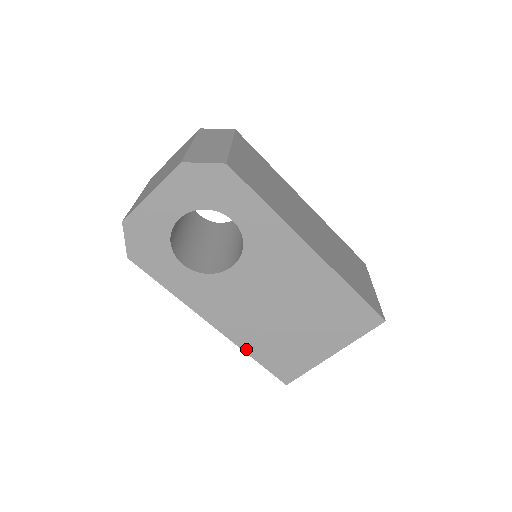
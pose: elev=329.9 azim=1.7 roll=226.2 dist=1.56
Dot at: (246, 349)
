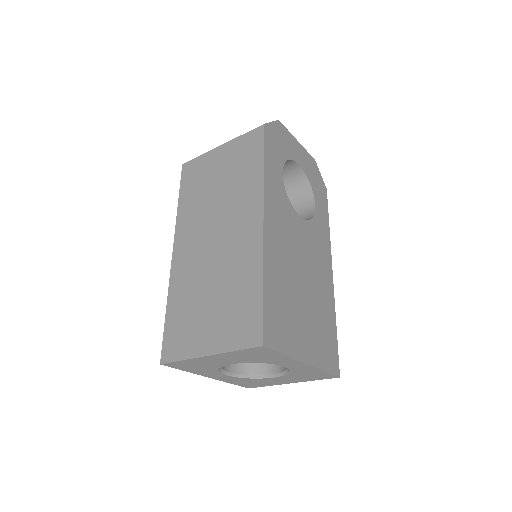
Dot at: (265, 267)
